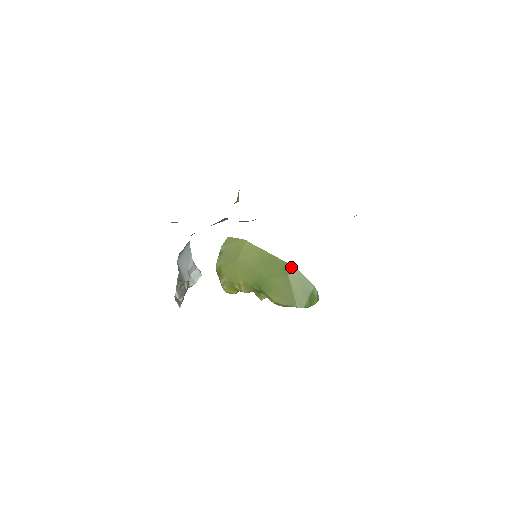
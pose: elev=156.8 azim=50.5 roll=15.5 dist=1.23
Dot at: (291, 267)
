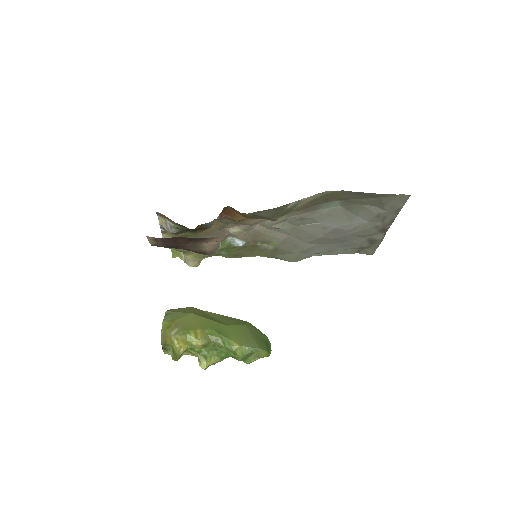
Dot at: (245, 321)
